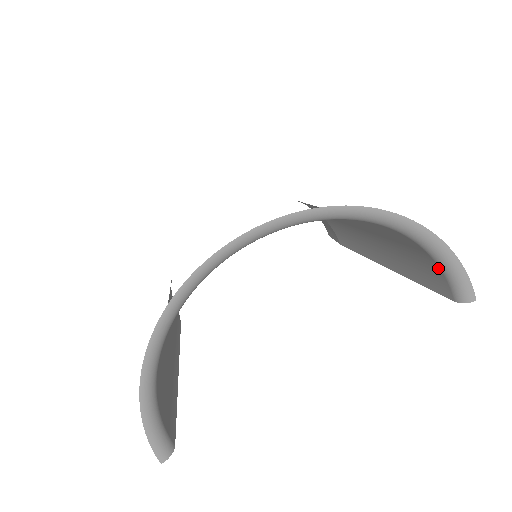
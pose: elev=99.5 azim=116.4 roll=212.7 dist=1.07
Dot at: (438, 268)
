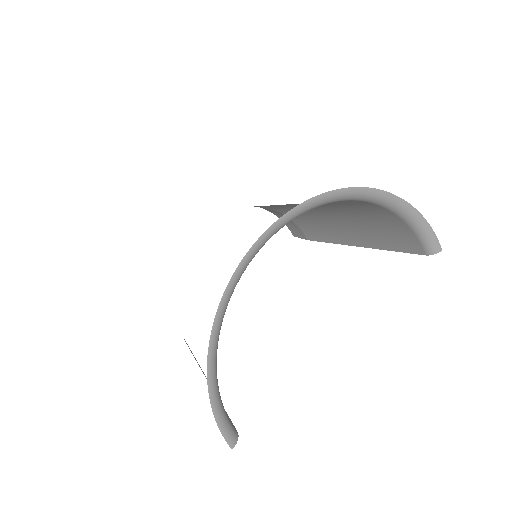
Dot at: (410, 230)
